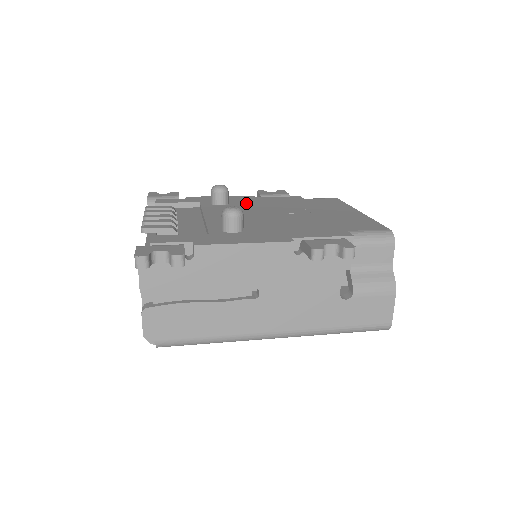
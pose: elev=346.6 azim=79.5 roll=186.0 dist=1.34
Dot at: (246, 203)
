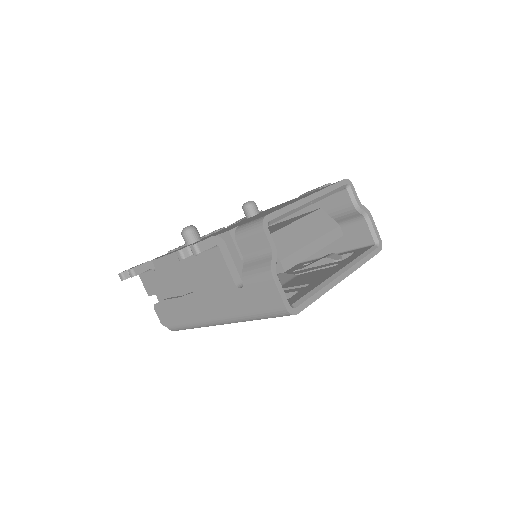
Dot at: (267, 210)
